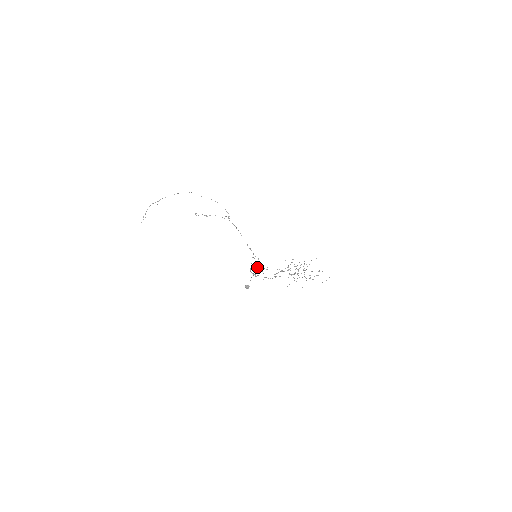
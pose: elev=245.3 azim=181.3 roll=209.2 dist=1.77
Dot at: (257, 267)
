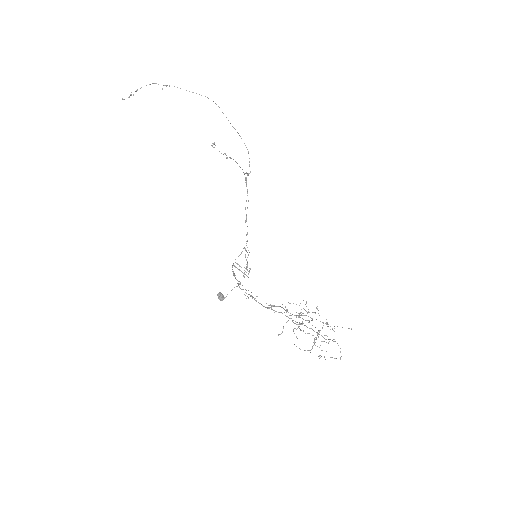
Dot at: occluded
